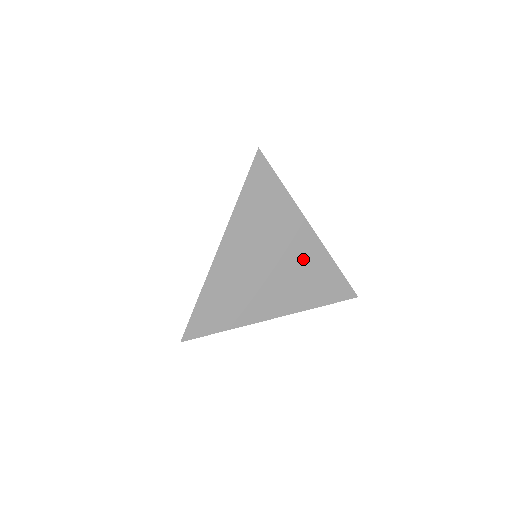
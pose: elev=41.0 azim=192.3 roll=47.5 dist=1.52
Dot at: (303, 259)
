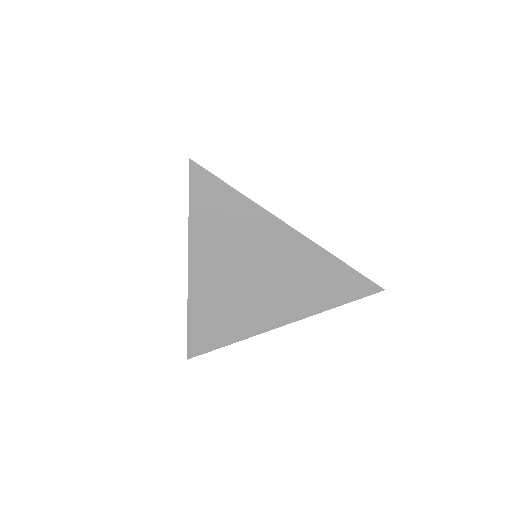
Dot at: (292, 263)
